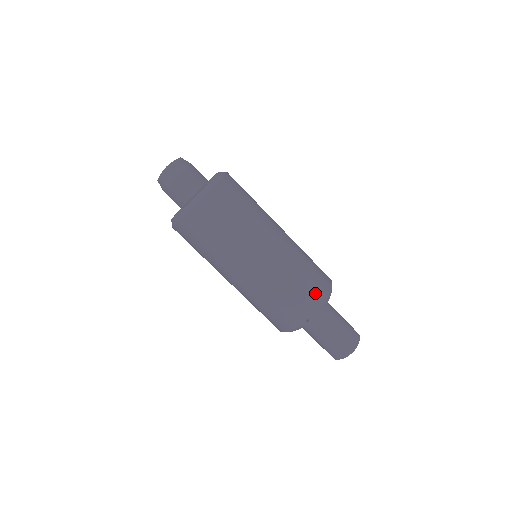
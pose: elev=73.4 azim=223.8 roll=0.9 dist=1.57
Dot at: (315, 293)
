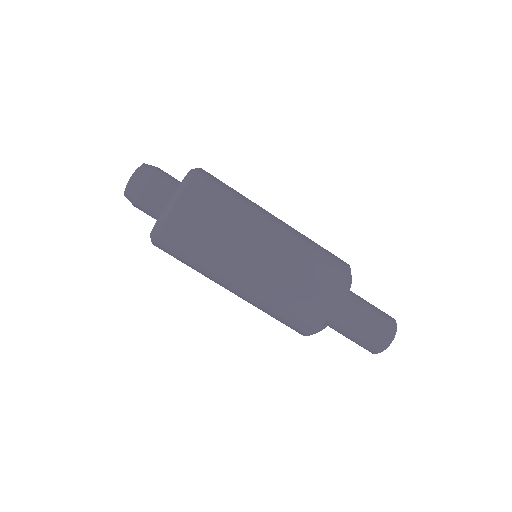
Dot at: (328, 292)
